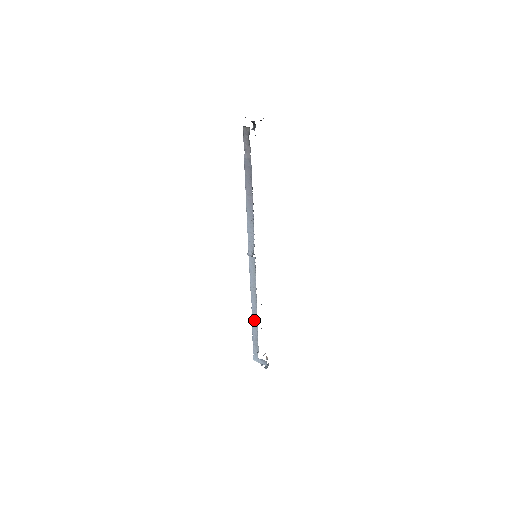
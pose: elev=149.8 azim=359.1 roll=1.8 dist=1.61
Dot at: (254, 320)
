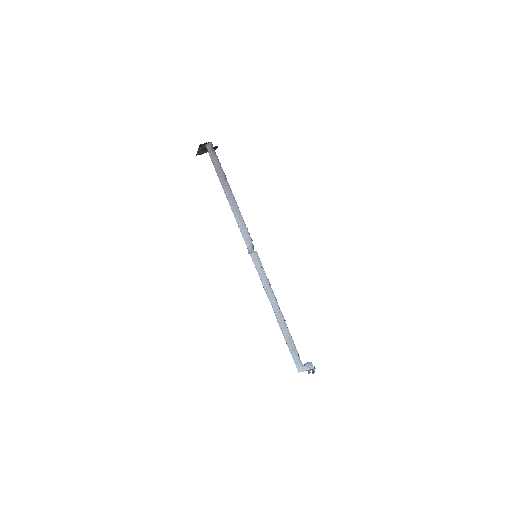
Dot at: (280, 321)
